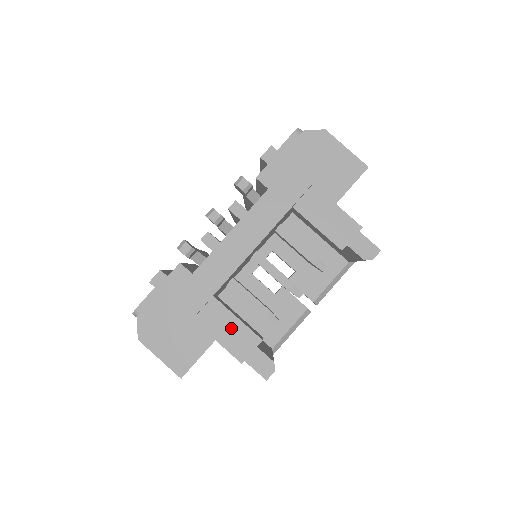
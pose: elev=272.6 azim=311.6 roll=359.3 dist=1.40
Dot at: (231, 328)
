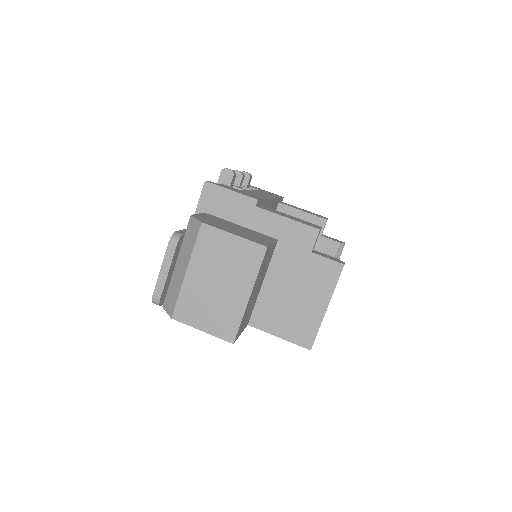
Dot at: (291, 217)
